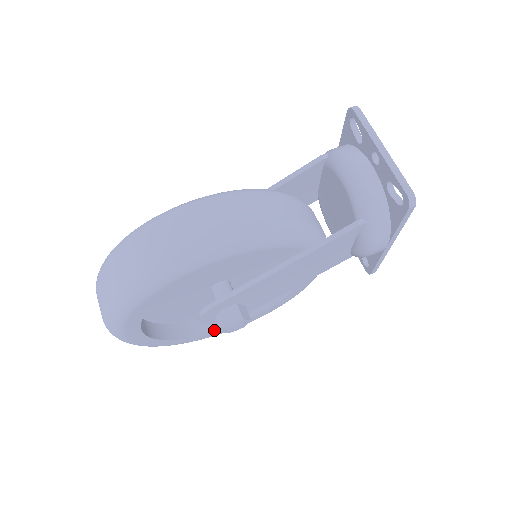
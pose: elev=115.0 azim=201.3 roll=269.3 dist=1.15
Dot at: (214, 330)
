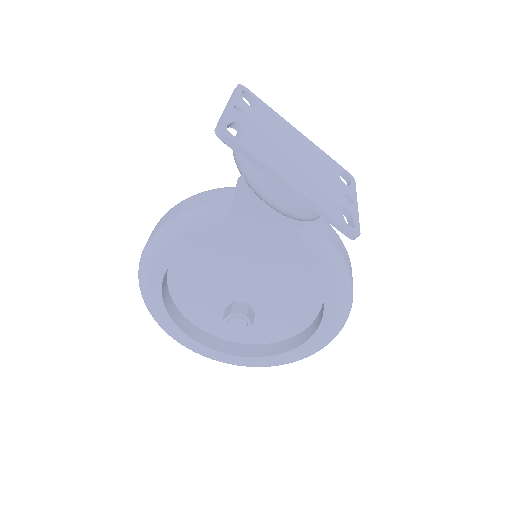
Dot at: (288, 349)
